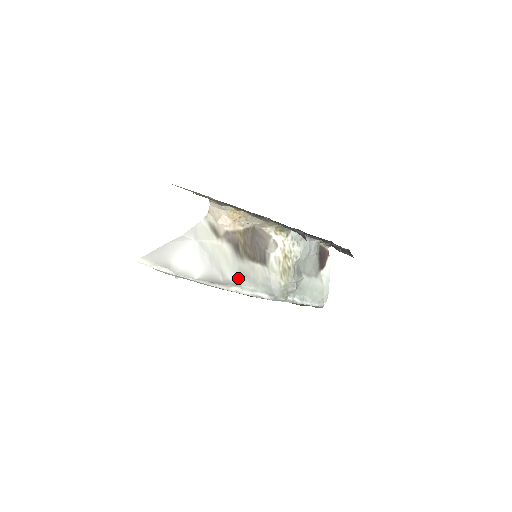
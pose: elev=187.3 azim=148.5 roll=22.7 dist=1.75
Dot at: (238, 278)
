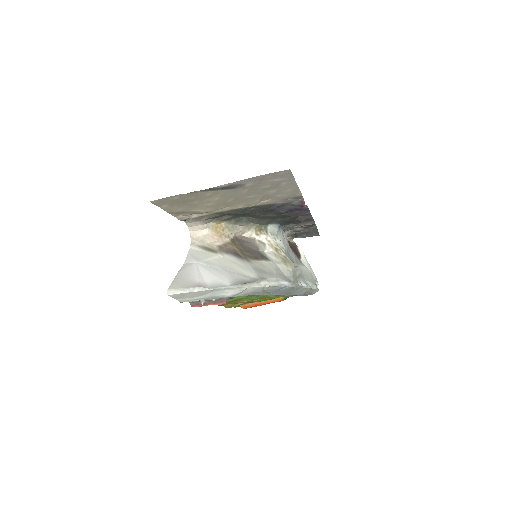
Dot at: (259, 274)
